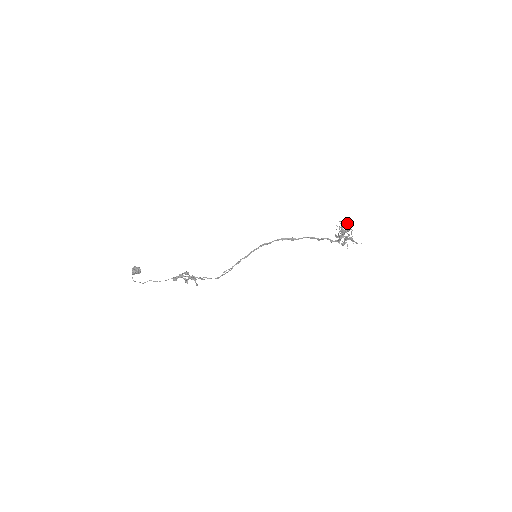
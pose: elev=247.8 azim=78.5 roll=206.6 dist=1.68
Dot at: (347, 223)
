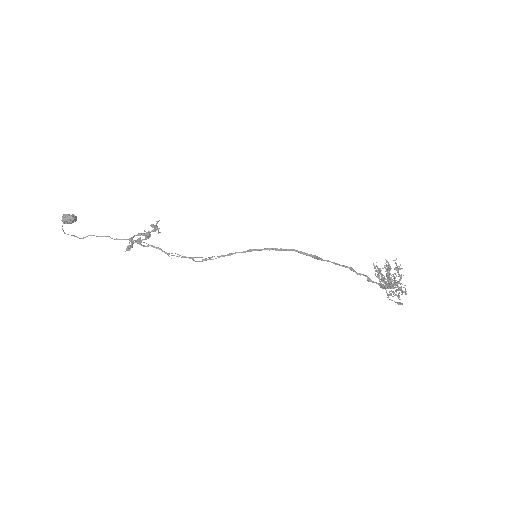
Dot at: (405, 288)
